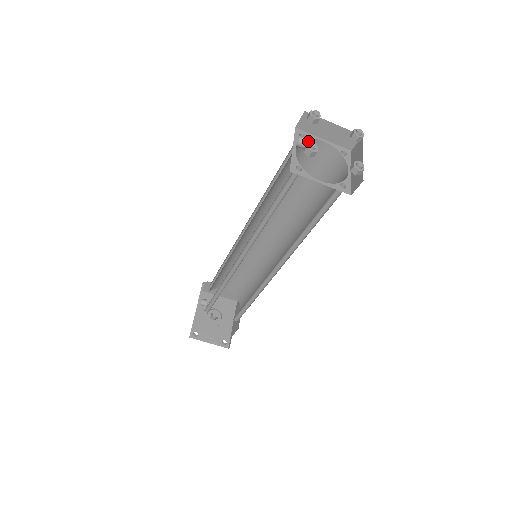
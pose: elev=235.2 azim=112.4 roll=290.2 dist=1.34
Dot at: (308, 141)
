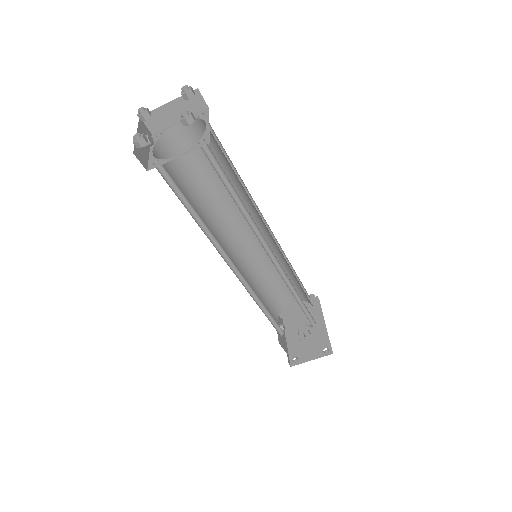
Dot at: (168, 134)
